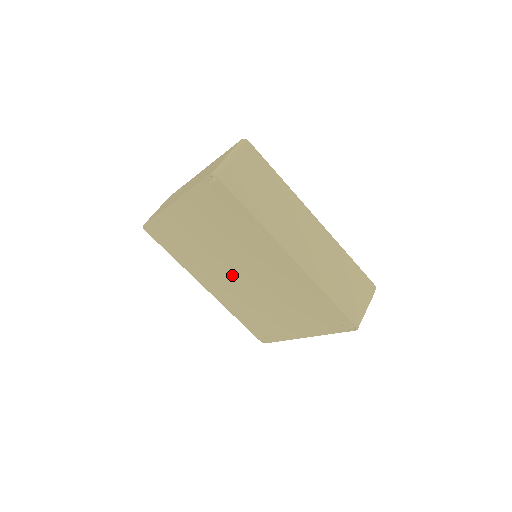
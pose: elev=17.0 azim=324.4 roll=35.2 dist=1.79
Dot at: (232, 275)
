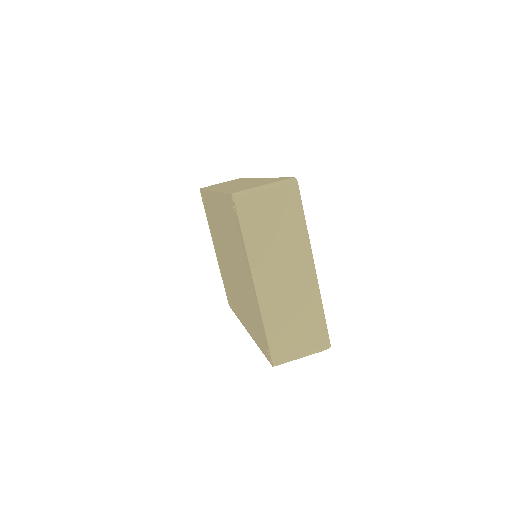
Dot at: (233, 276)
